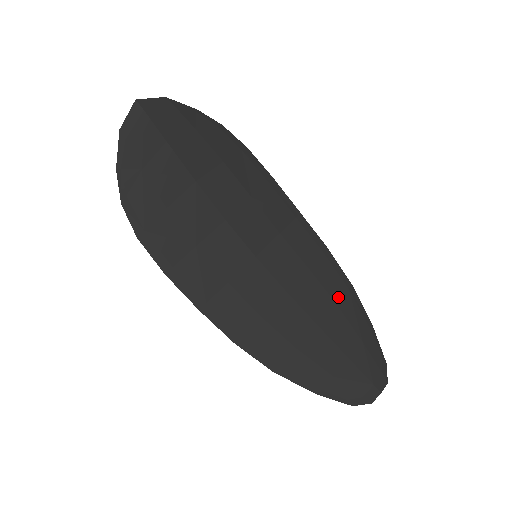
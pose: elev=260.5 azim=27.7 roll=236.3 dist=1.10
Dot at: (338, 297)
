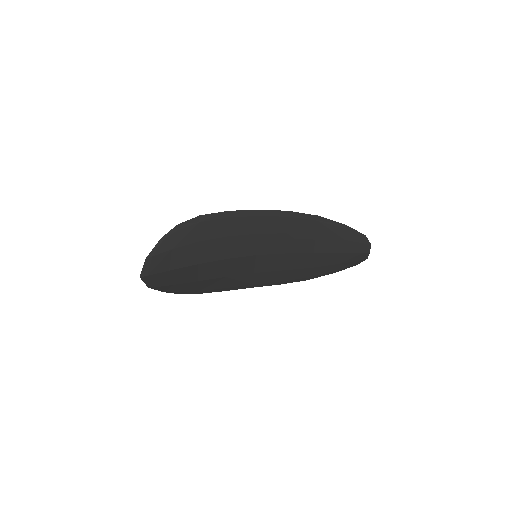
Dot at: (315, 231)
